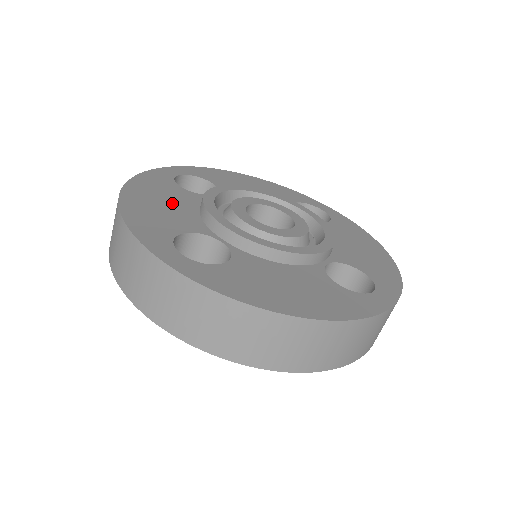
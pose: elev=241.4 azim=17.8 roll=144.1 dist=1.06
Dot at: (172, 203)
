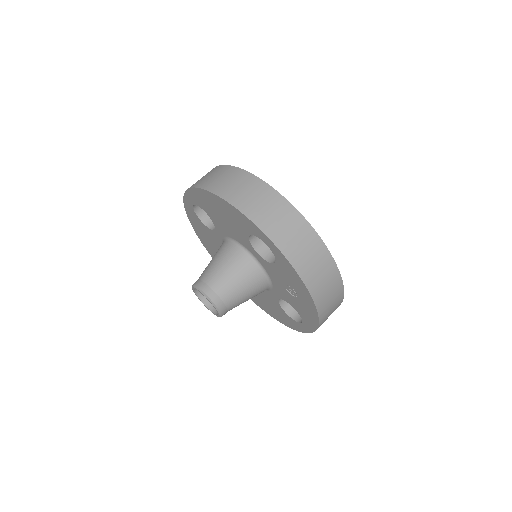
Dot at: occluded
